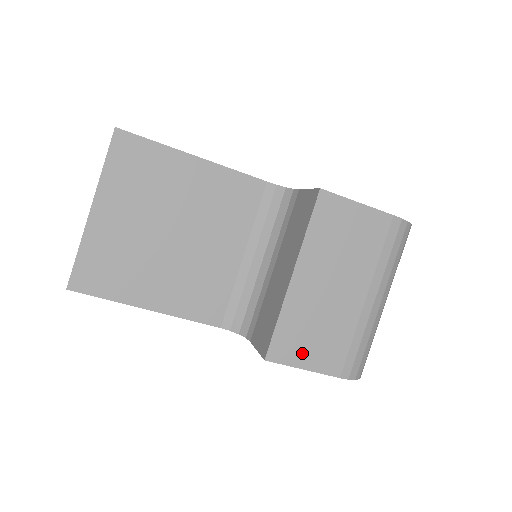
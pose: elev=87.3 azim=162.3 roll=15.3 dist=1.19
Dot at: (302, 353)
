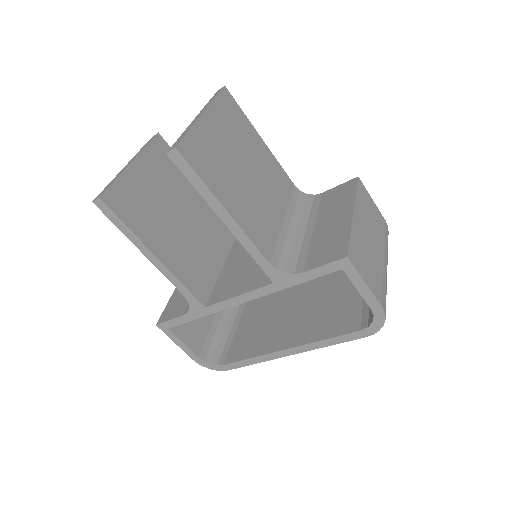
Dot at: (363, 269)
